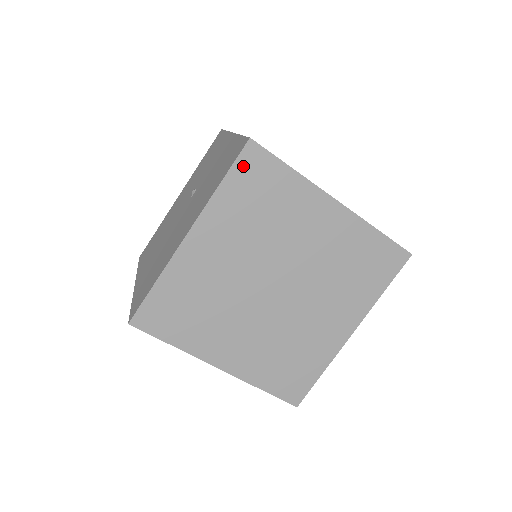
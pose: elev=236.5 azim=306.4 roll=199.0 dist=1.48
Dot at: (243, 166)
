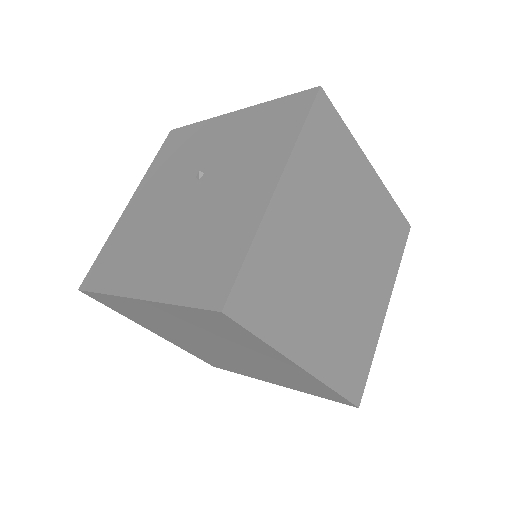
Dot at: (317, 115)
